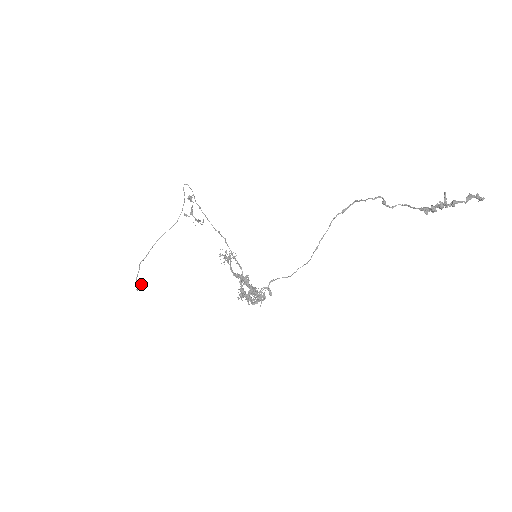
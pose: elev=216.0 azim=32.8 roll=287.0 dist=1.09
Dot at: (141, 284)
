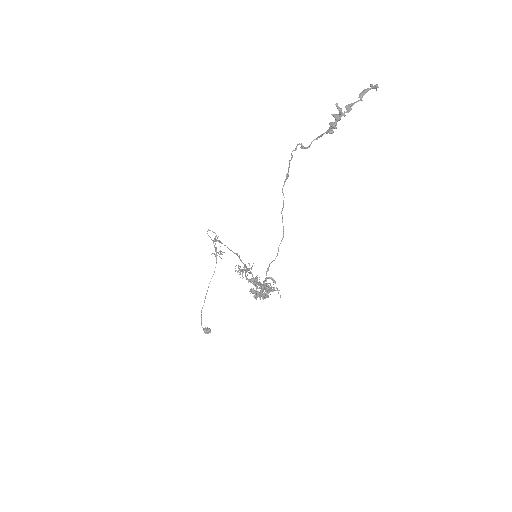
Dot at: (206, 328)
